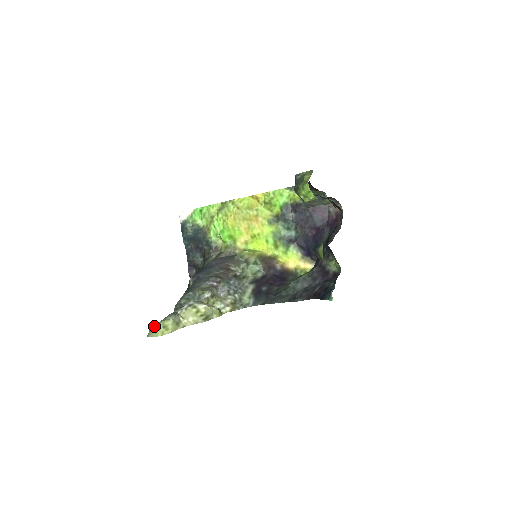
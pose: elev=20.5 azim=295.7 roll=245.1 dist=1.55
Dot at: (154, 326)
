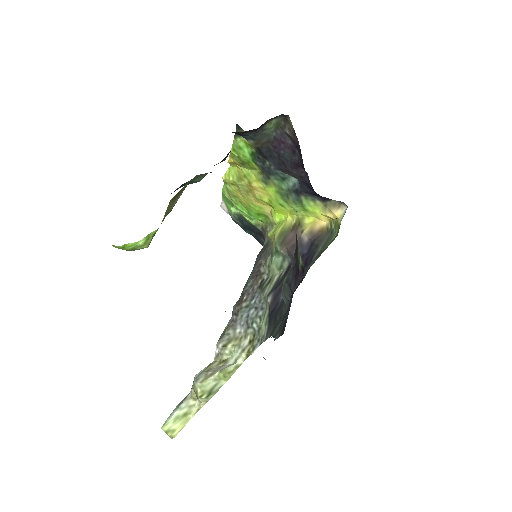
Dot at: occluded
